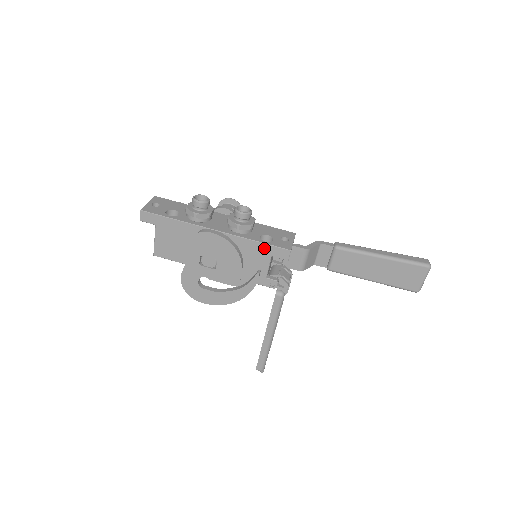
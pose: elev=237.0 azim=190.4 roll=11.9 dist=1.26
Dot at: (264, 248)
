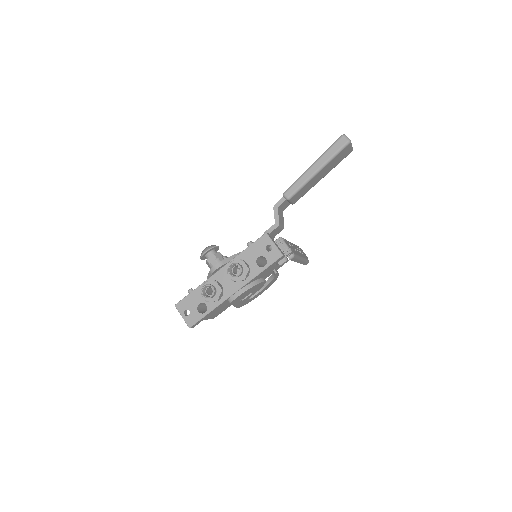
Dot at: (268, 268)
